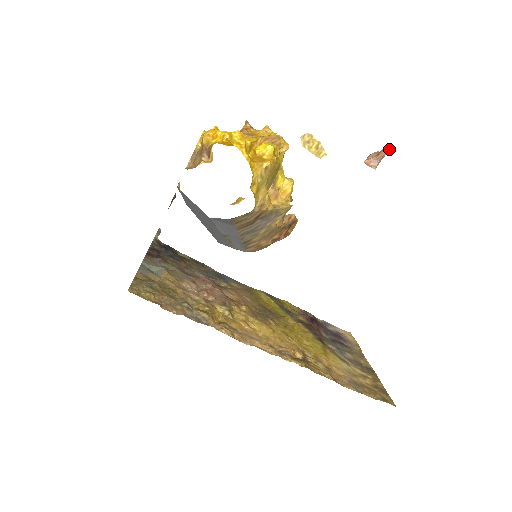
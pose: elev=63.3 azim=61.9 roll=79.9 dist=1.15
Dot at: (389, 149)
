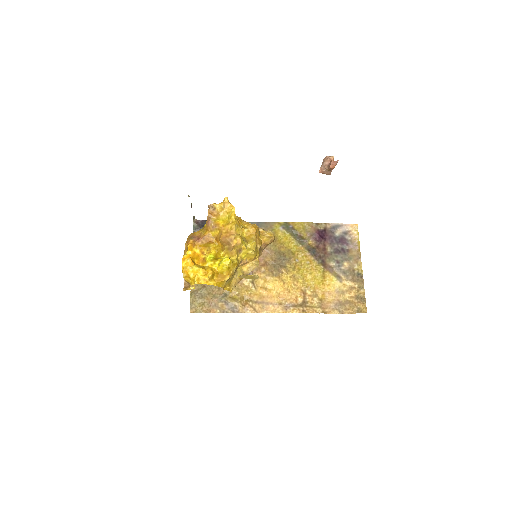
Dot at: (336, 163)
